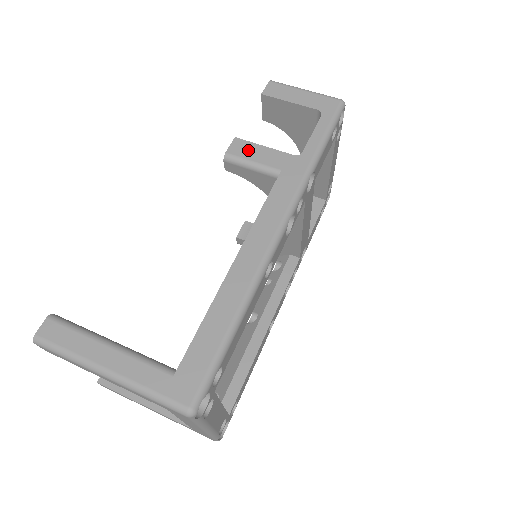
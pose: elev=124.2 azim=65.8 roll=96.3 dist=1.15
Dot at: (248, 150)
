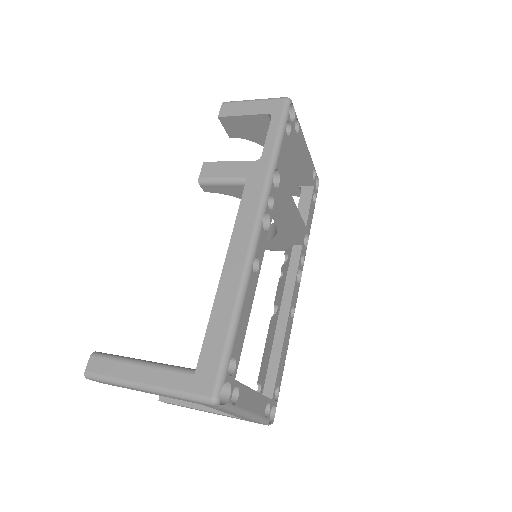
Dot at: (216, 169)
